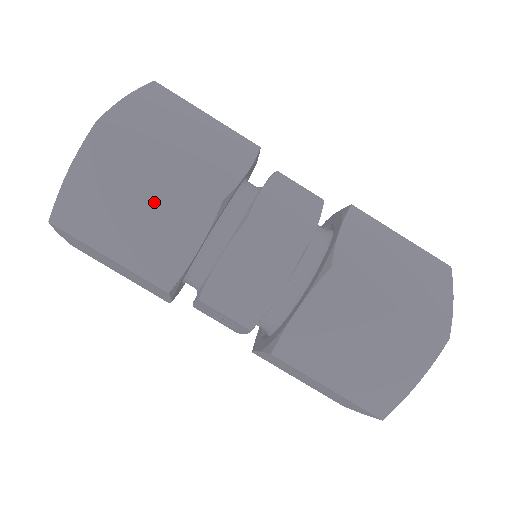
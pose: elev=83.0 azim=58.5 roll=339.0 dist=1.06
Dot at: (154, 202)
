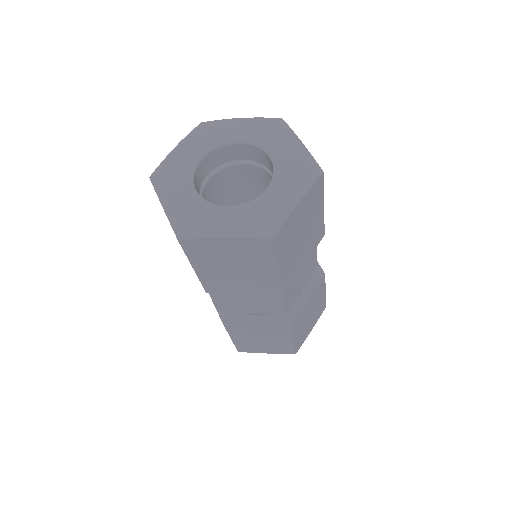
Dot at: occluded
